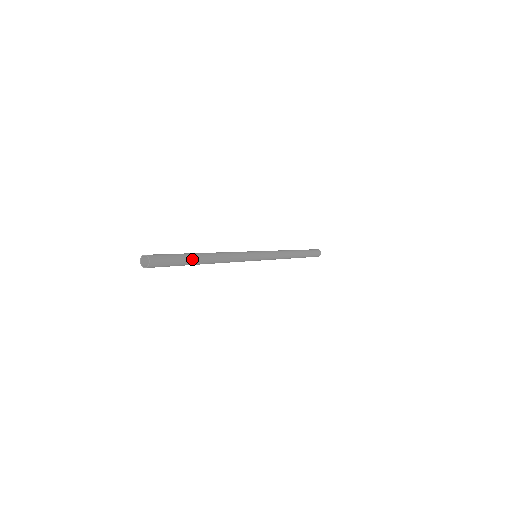
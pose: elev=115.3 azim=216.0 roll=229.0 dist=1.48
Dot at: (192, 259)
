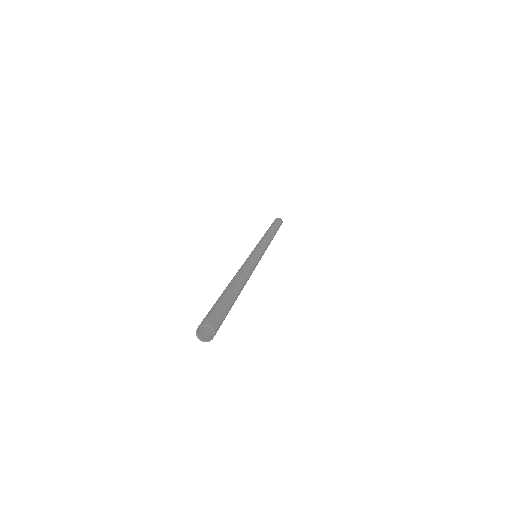
Dot at: (231, 296)
